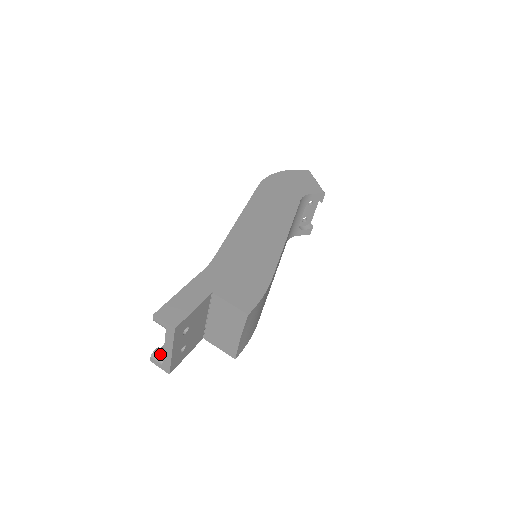
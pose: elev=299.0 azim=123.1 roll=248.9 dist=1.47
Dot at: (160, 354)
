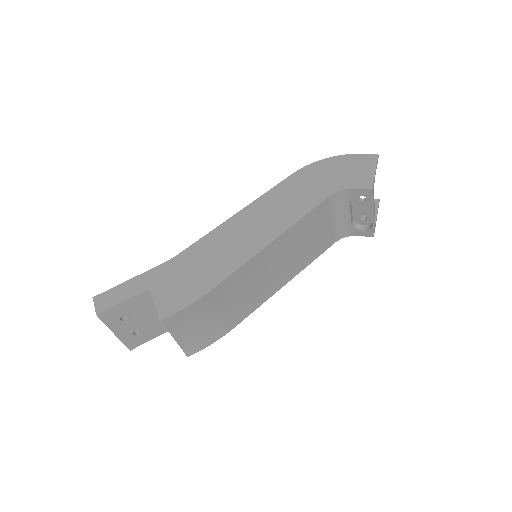
Dot at: occluded
